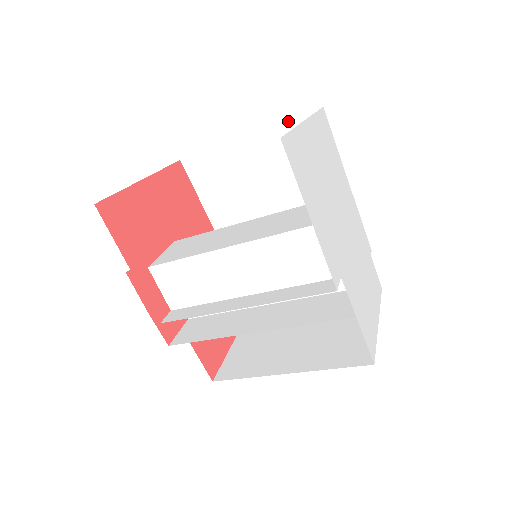
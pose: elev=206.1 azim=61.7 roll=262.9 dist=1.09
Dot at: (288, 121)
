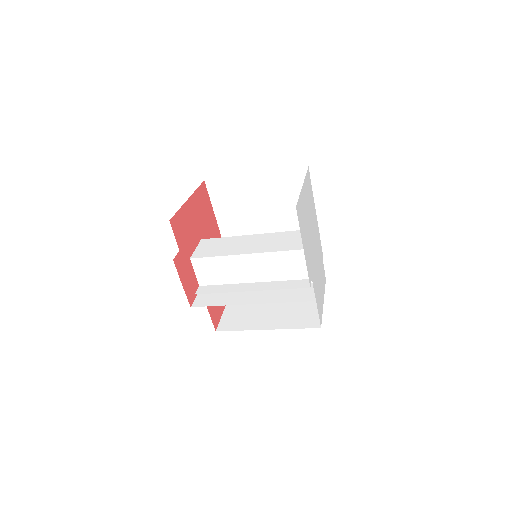
Dot at: (284, 170)
